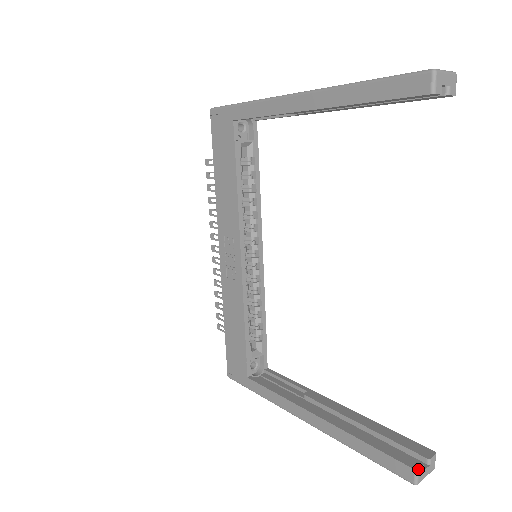
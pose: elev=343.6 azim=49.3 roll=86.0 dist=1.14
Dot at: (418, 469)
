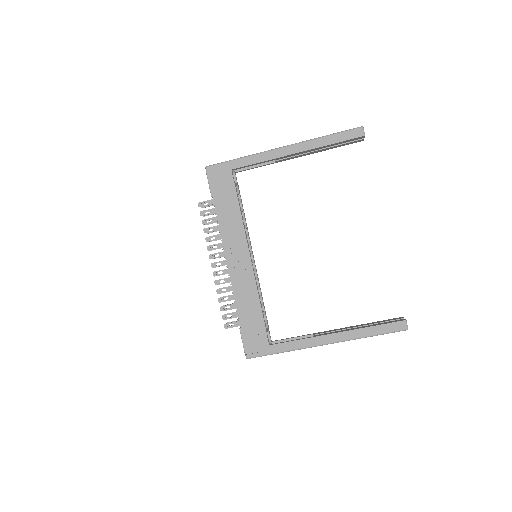
Dot at: occluded
